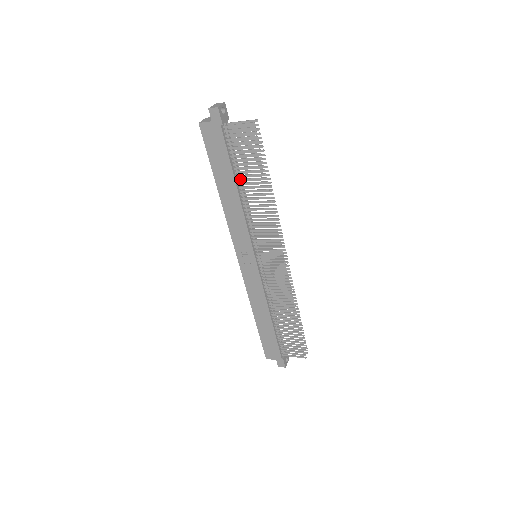
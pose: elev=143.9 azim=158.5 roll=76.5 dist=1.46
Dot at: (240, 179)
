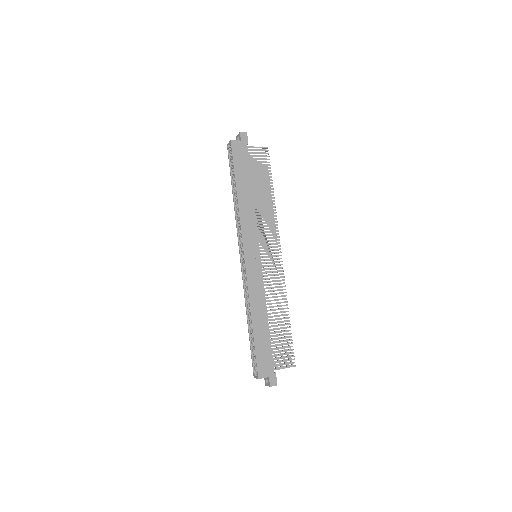
Dot at: (254, 185)
